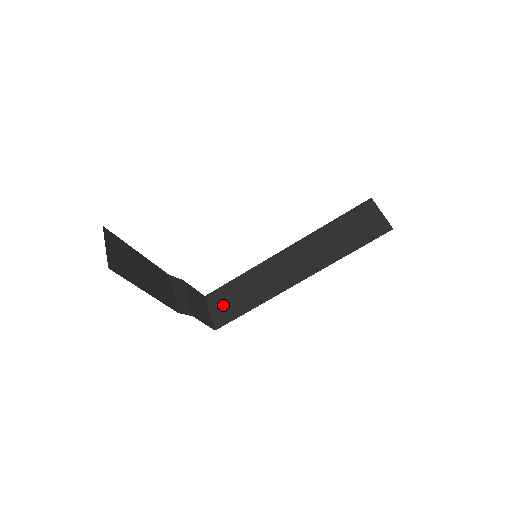
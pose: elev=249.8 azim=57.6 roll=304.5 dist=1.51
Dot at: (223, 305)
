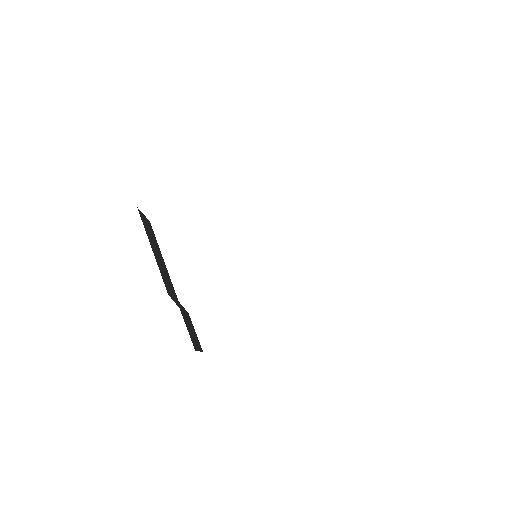
Dot at: occluded
